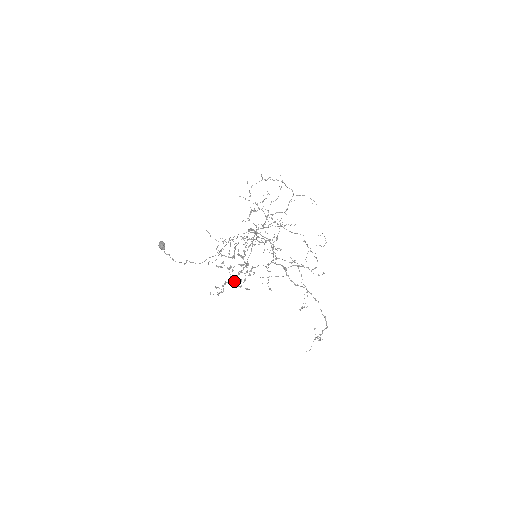
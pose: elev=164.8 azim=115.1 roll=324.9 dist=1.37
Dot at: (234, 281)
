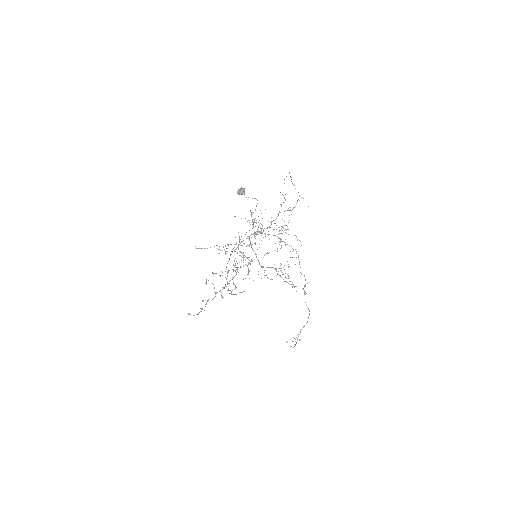
Dot at: occluded
